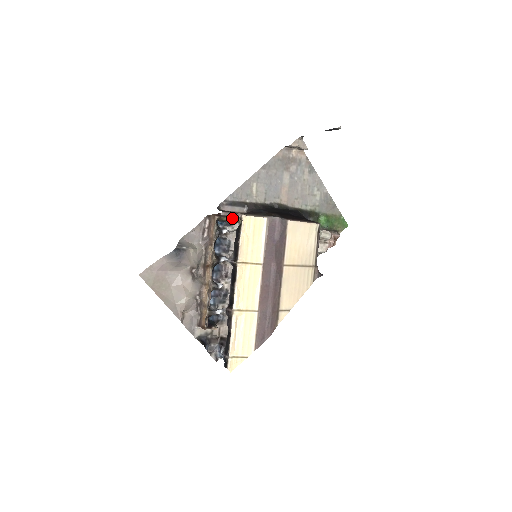
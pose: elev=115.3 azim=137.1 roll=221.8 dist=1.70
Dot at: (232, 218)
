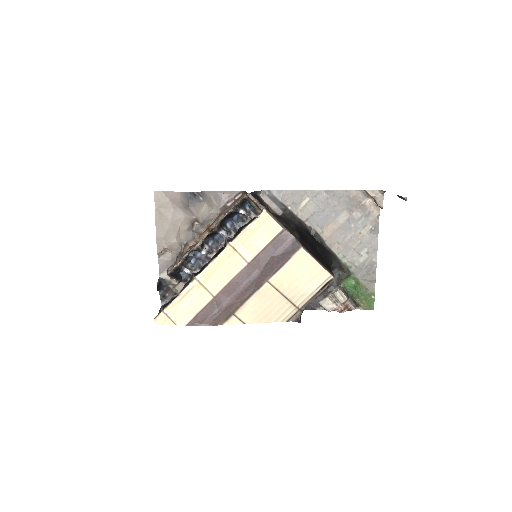
Dot at: (258, 207)
